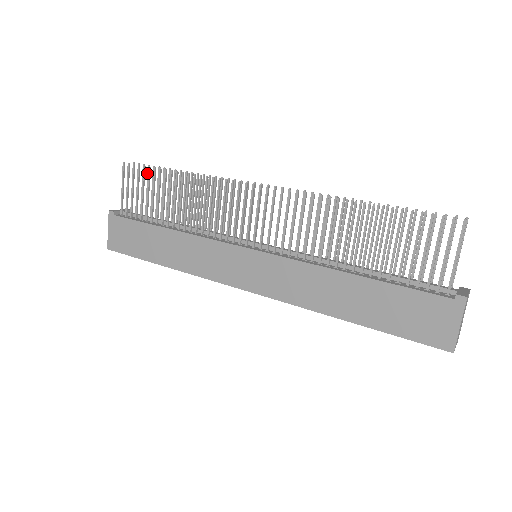
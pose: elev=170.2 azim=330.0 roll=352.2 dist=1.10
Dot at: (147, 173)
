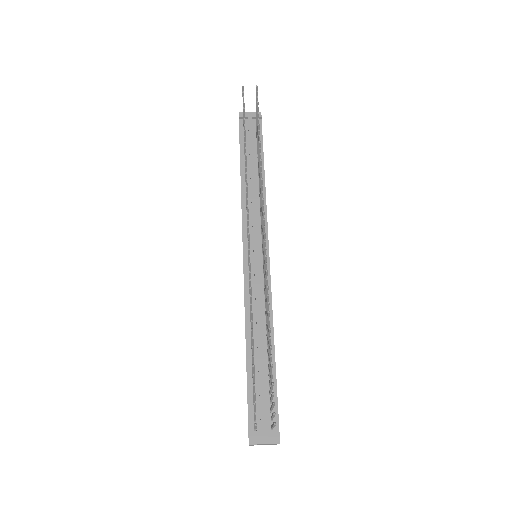
Dot at: occluded
